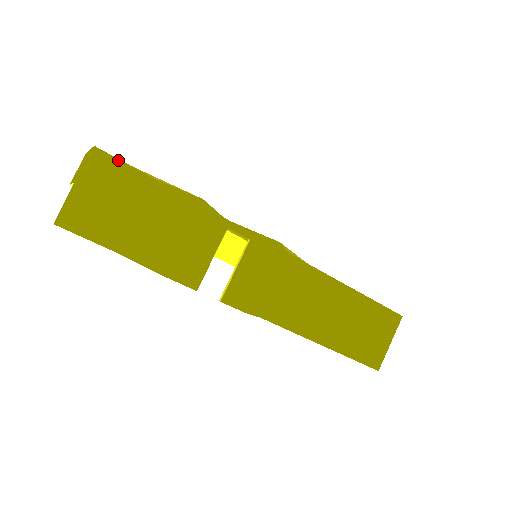
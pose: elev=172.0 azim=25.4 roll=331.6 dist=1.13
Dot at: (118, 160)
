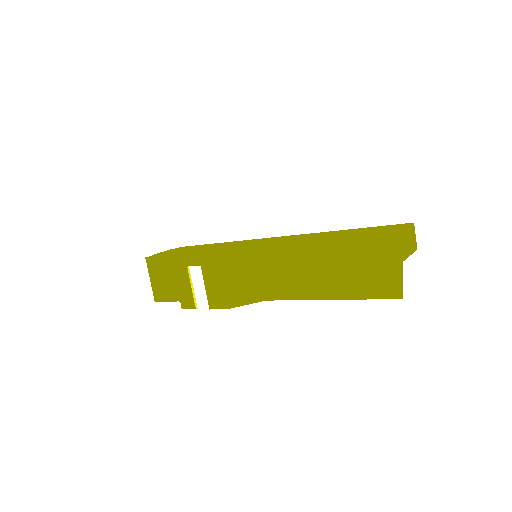
Dot at: (155, 257)
